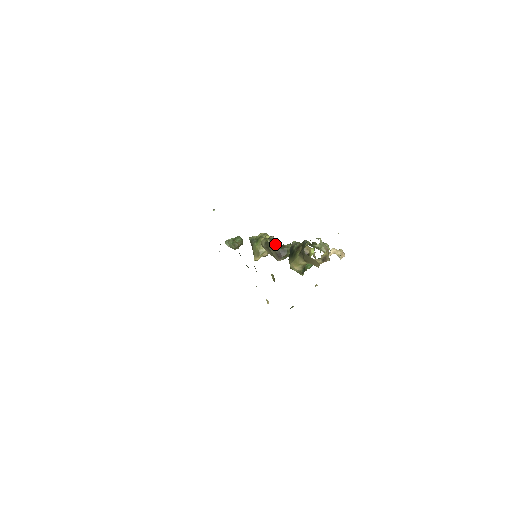
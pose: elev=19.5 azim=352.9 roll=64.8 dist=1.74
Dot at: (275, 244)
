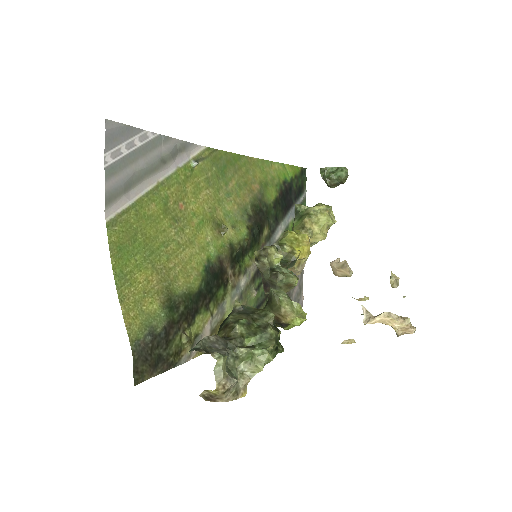
Dot at: (264, 265)
